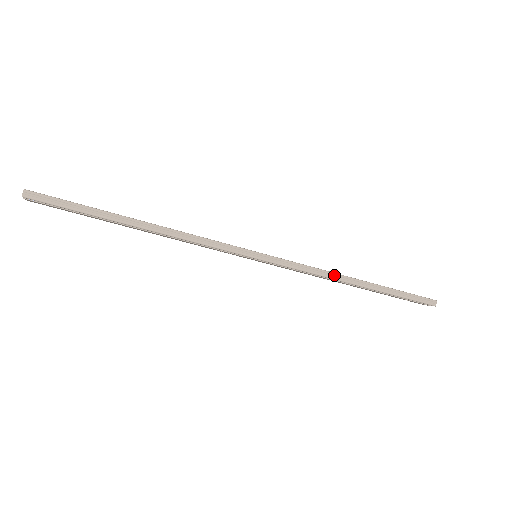
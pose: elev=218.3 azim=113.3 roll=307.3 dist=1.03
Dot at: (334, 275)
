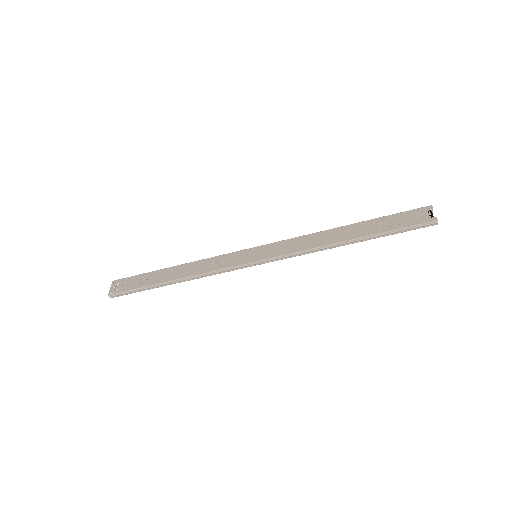
Dot at: (321, 249)
